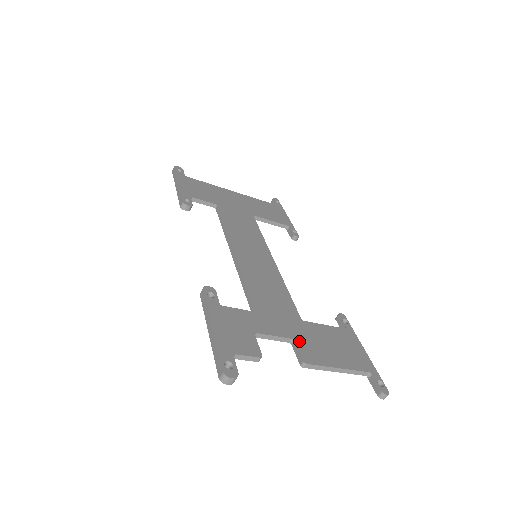
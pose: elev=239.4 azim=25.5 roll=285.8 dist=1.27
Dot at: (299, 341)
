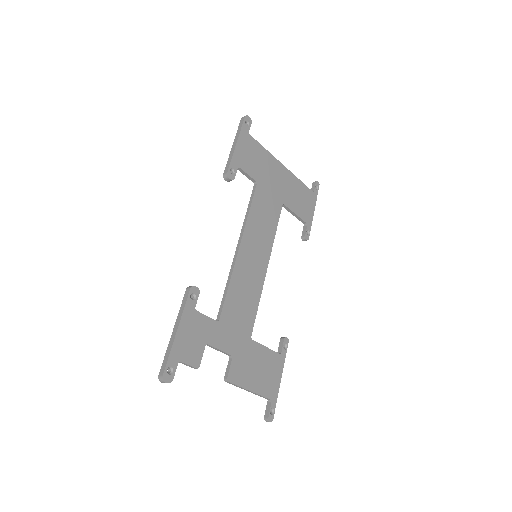
Dot at: (236, 359)
